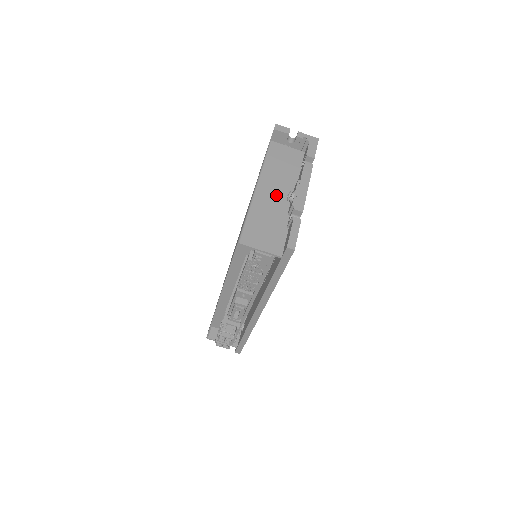
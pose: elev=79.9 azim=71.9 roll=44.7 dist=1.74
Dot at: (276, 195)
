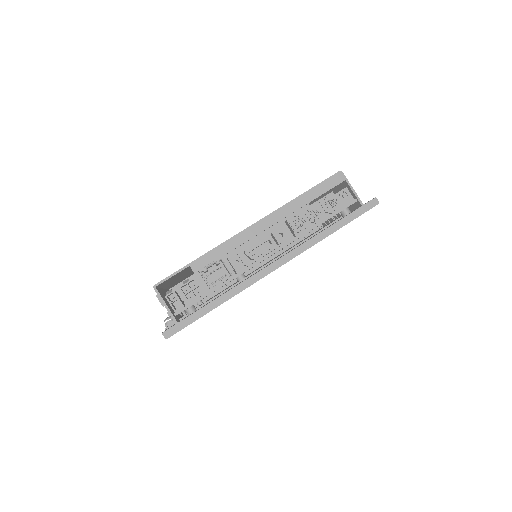
Dot at: occluded
